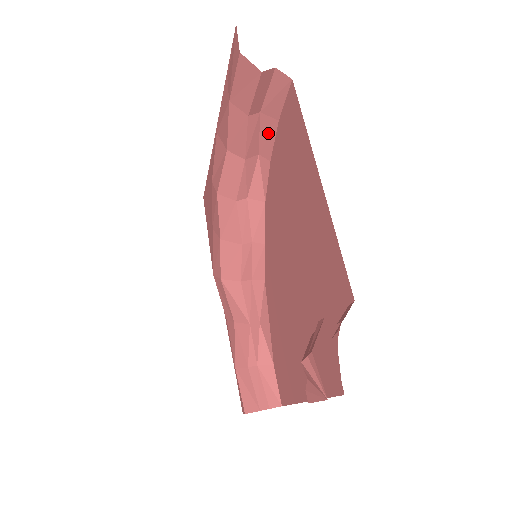
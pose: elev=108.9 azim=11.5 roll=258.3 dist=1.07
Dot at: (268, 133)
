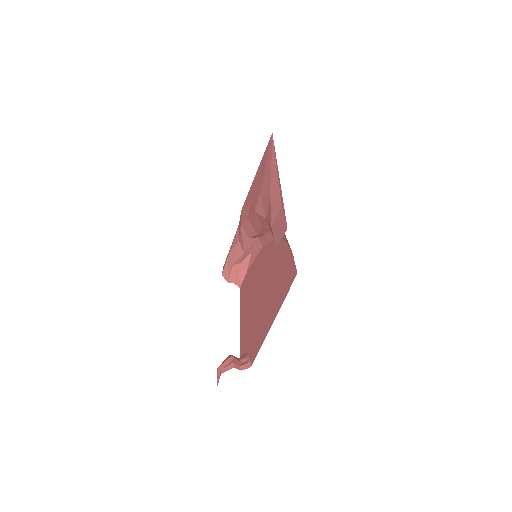
Dot at: (288, 243)
